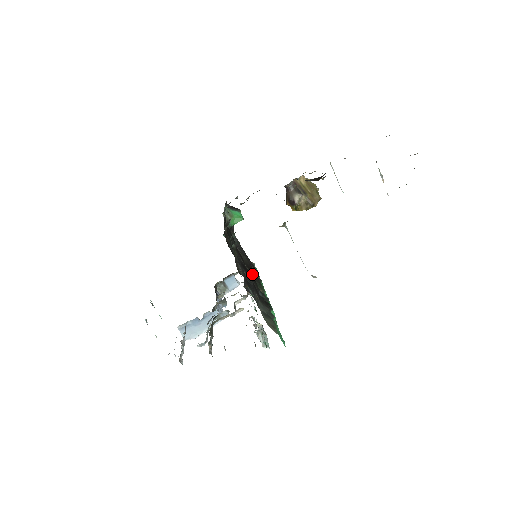
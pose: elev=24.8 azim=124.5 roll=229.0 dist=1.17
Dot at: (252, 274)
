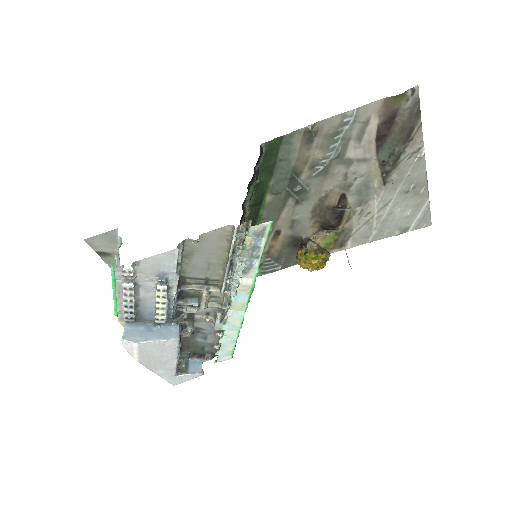
Dot at: occluded
